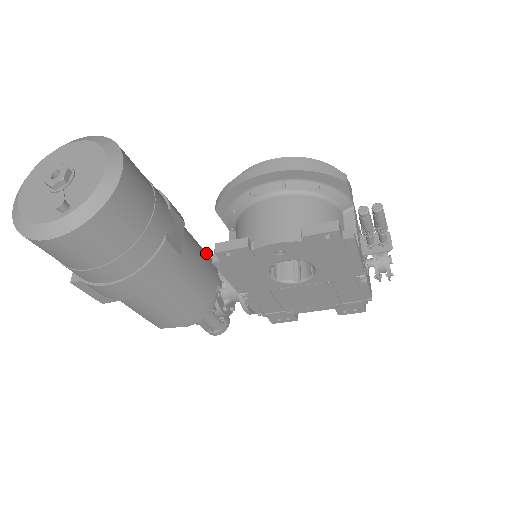
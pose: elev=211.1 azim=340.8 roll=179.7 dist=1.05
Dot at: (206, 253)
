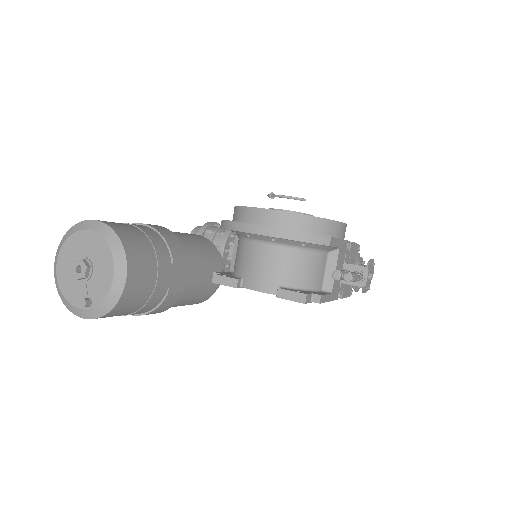
Dot at: (212, 257)
